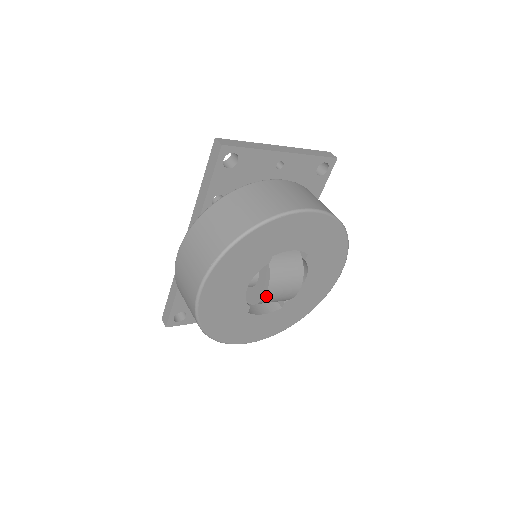
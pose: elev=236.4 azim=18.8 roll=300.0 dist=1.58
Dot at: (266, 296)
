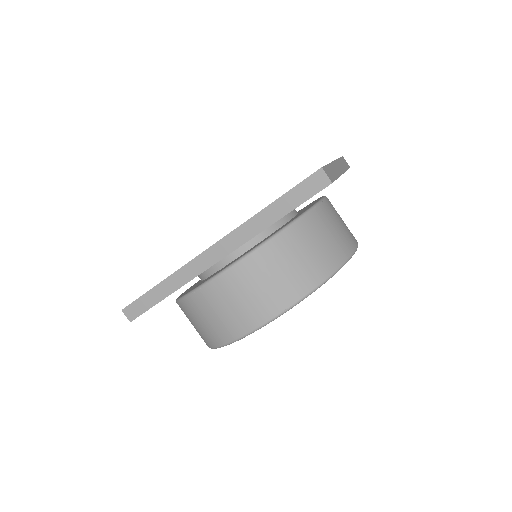
Dot at: occluded
